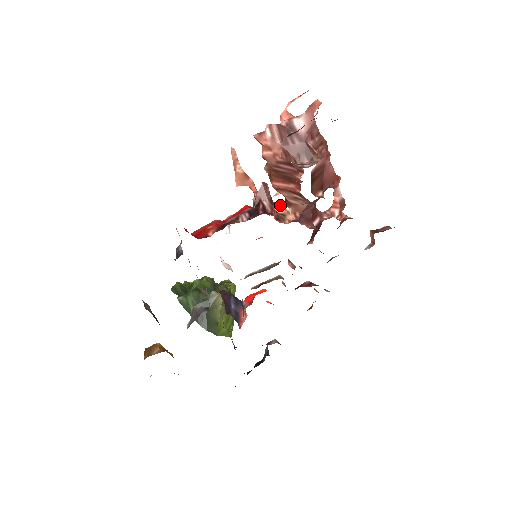
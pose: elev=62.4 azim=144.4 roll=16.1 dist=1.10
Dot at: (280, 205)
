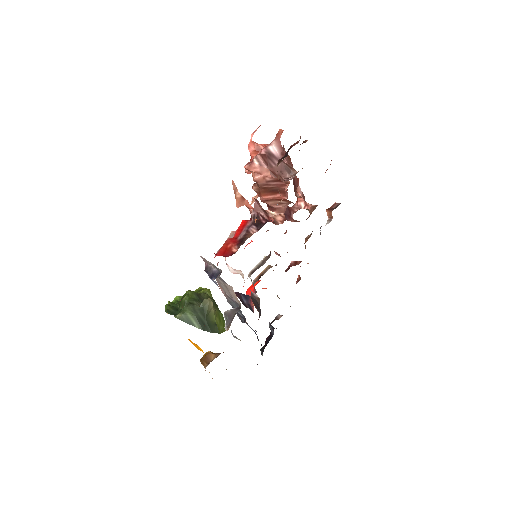
Dot at: (267, 212)
